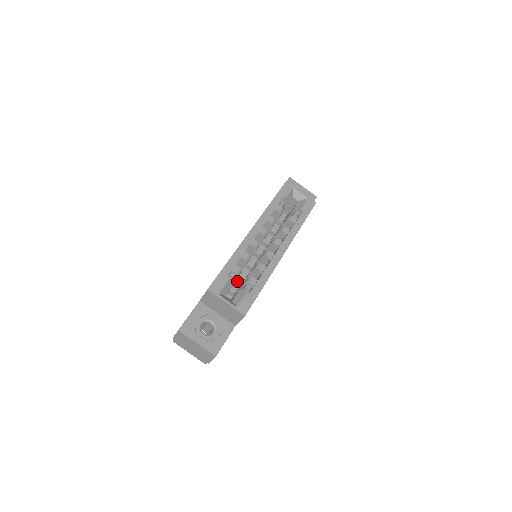
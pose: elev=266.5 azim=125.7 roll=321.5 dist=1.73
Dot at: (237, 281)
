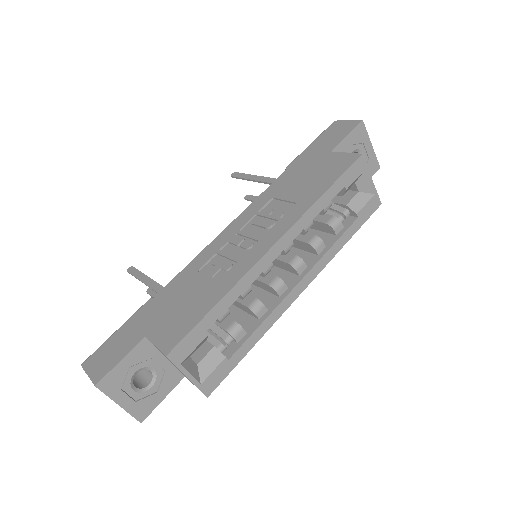
Dot at: occluded
